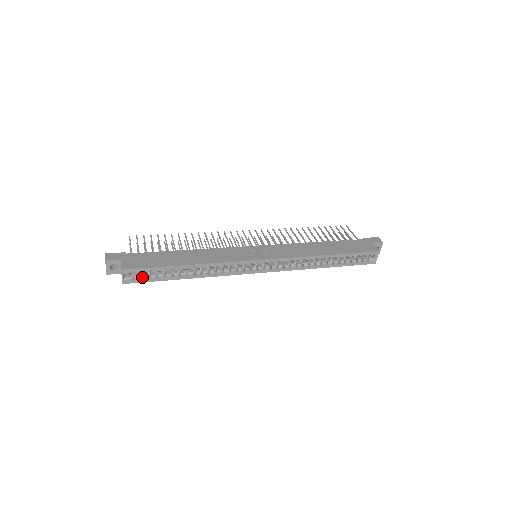
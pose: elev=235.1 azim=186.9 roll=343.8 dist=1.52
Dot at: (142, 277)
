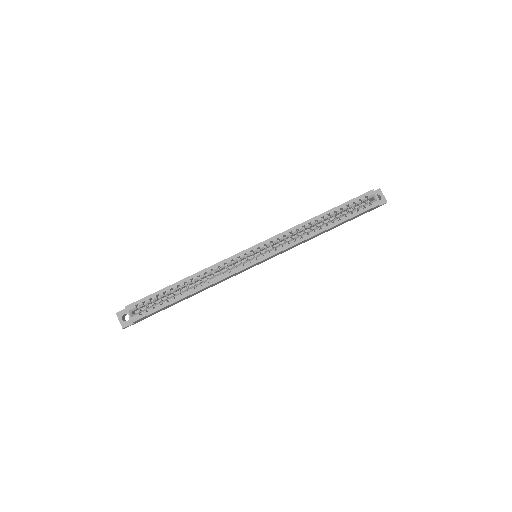
Dot at: (149, 311)
